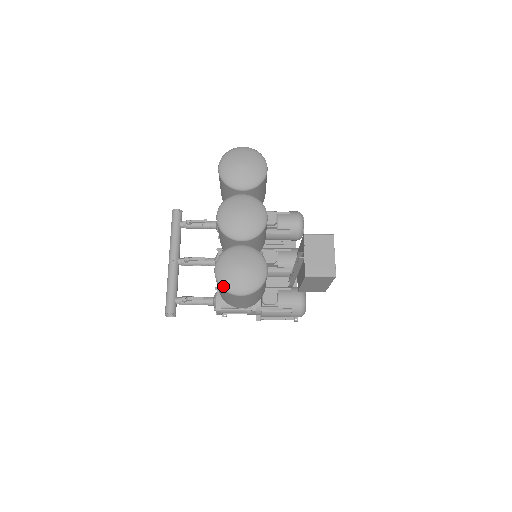
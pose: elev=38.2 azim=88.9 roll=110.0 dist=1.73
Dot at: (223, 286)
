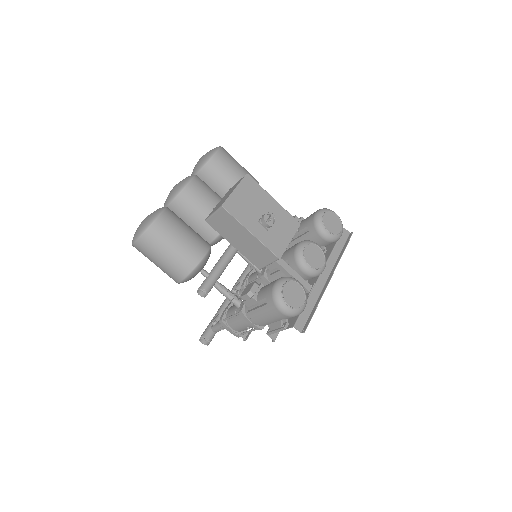
Dot at: occluded
